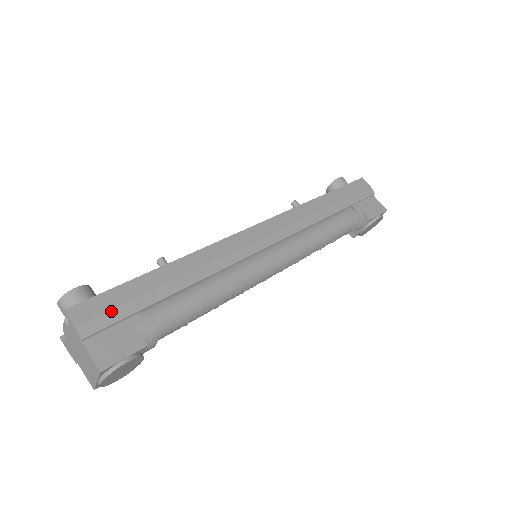
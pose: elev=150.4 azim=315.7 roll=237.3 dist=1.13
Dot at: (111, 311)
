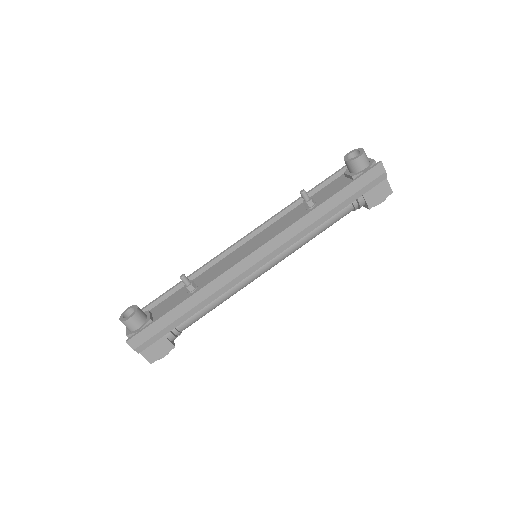
Dot at: (152, 337)
